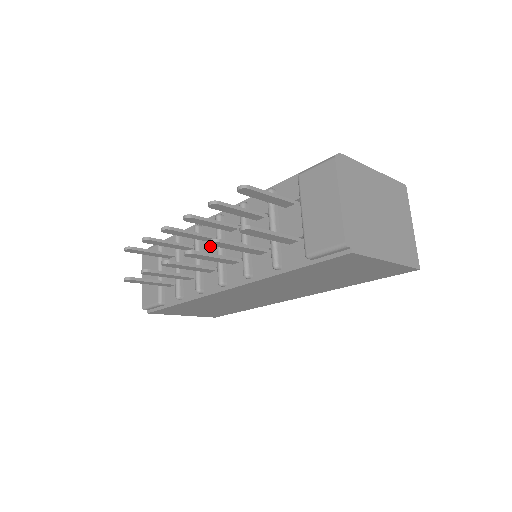
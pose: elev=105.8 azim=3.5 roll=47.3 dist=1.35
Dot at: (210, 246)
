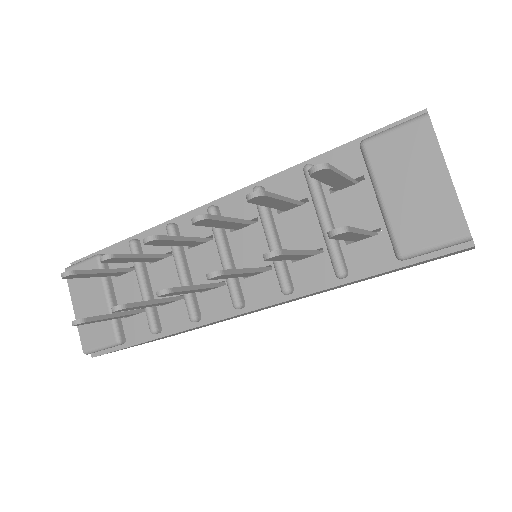
Dot at: (200, 252)
